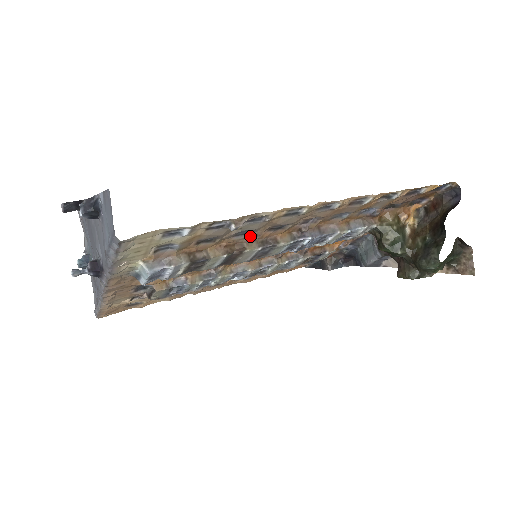
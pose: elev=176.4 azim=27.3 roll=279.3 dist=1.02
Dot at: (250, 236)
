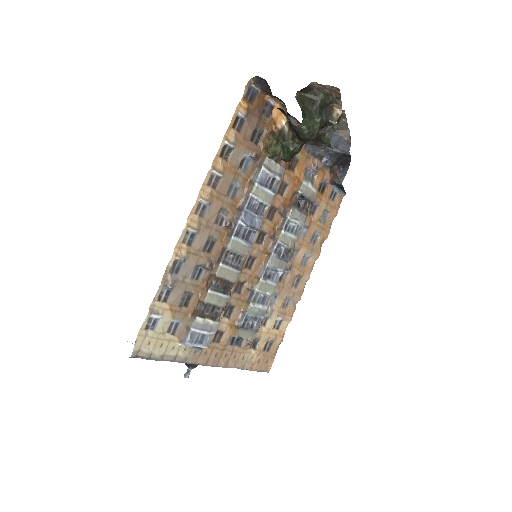
Dot at: (204, 268)
